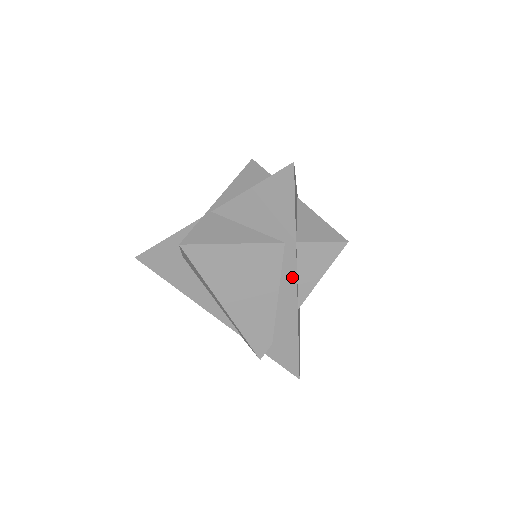
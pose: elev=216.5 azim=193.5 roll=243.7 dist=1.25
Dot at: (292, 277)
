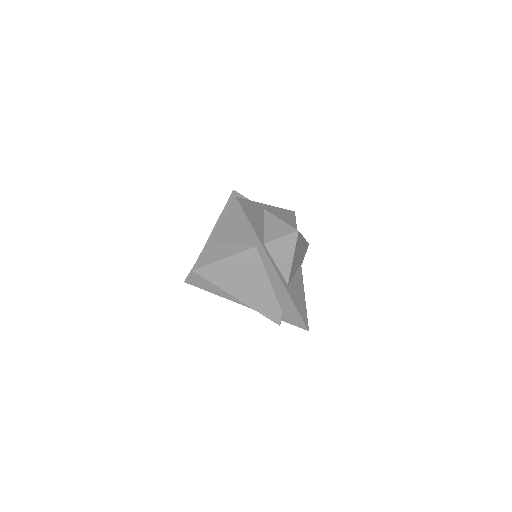
Dot at: (271, 266)
